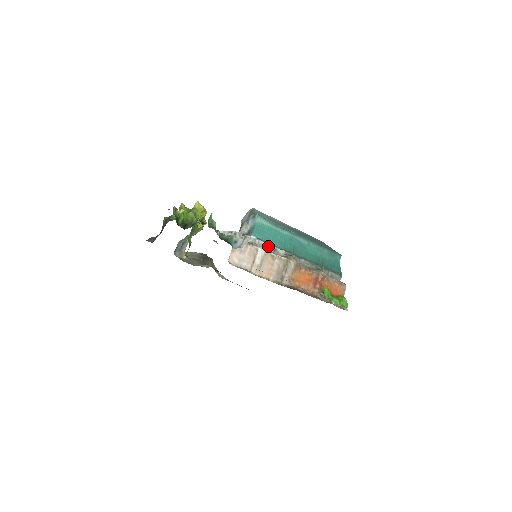
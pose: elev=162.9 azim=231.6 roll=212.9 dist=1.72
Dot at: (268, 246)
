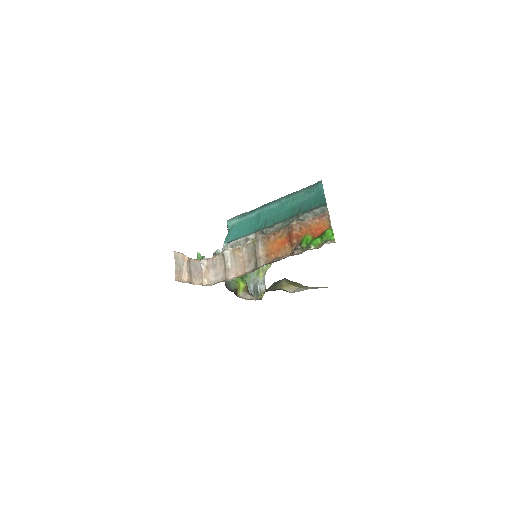
Dot at: (239, 242)
